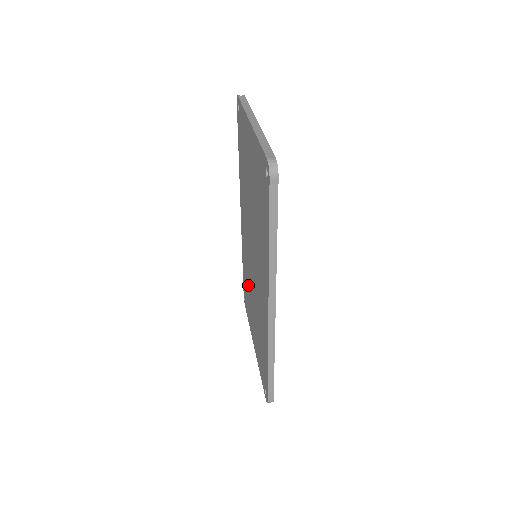
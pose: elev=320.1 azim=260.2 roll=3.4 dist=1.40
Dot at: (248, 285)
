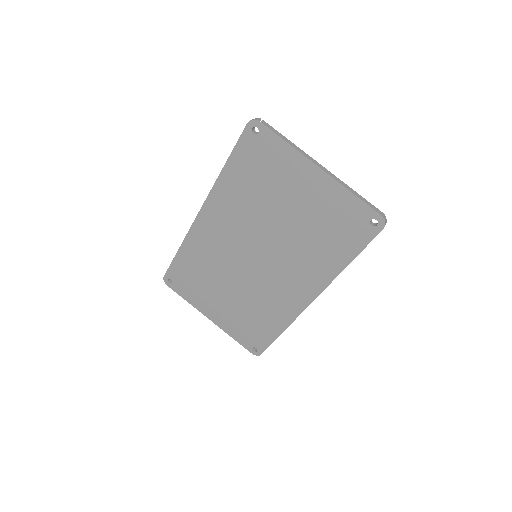
Dot at: (208, 273)
